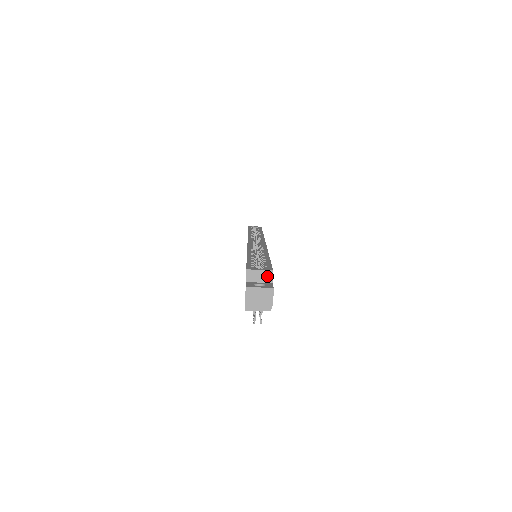
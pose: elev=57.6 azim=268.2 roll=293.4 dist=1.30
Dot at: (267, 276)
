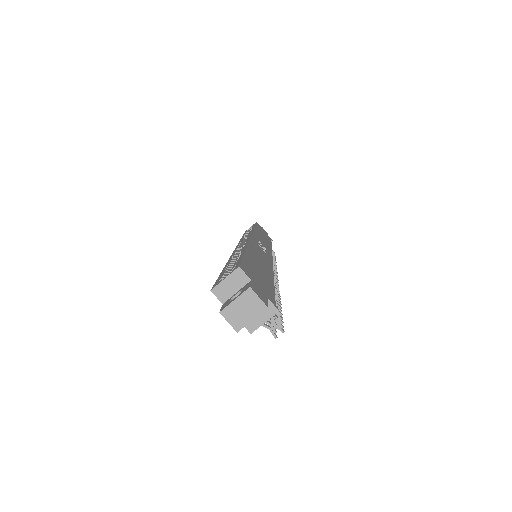
Dot at: (239, 278)
